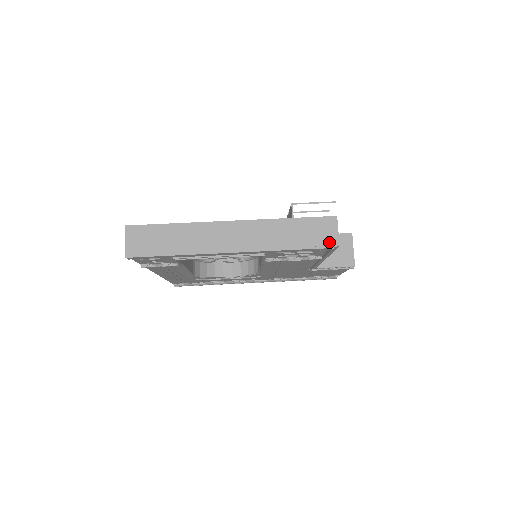
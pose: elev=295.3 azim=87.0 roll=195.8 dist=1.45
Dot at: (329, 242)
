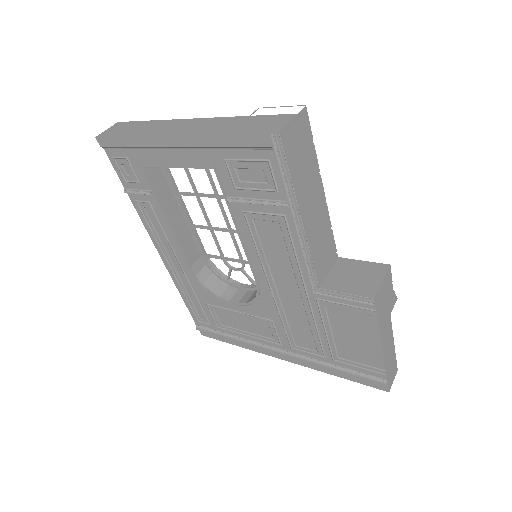
Dot at: (270, 130)
